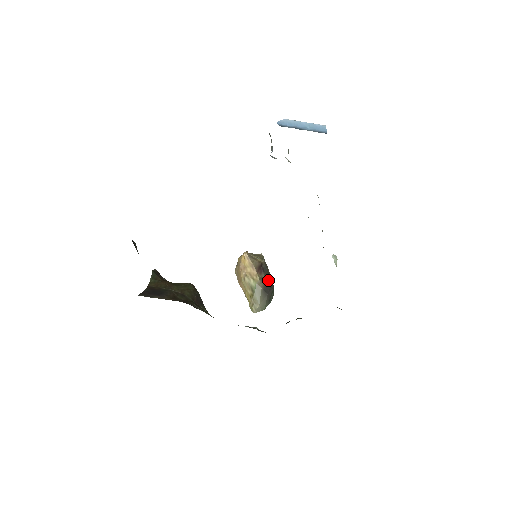
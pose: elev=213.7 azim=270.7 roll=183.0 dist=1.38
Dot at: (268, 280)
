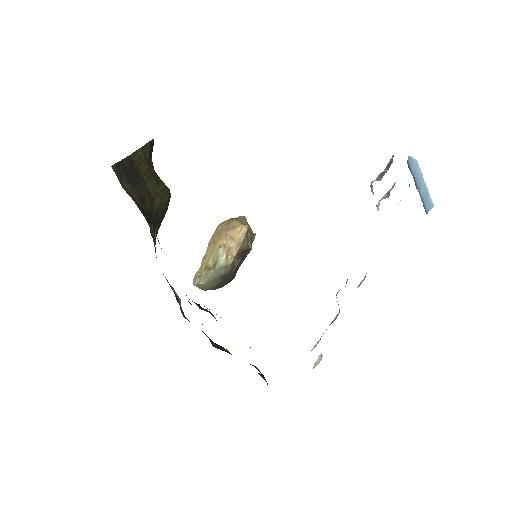
Dot at: (236, 269)
